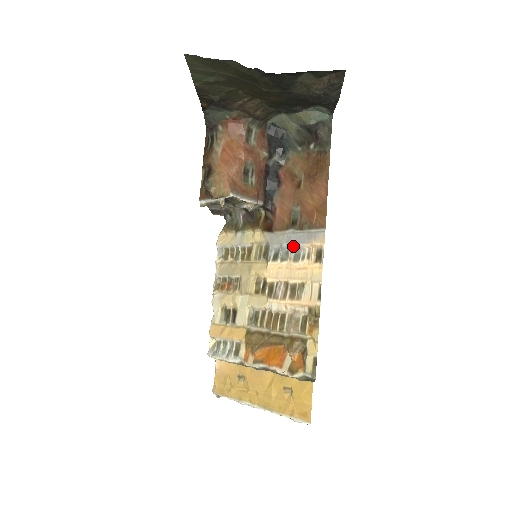
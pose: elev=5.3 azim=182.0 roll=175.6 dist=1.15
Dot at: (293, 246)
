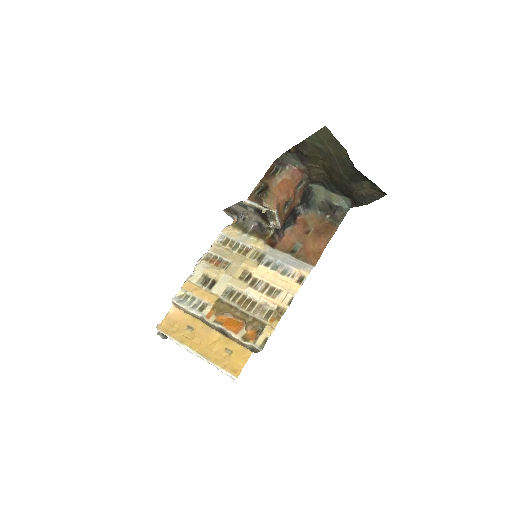
Dot at: (285, 265)
